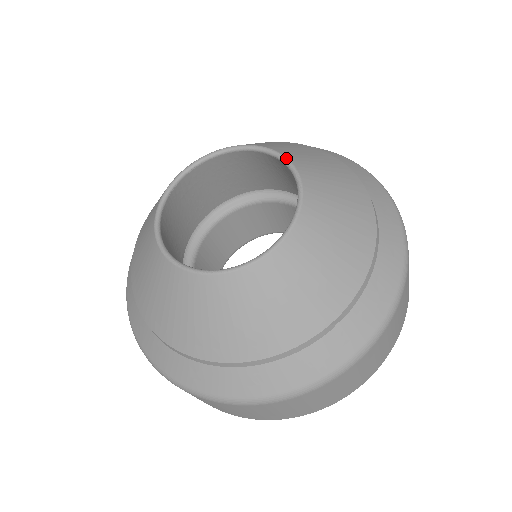
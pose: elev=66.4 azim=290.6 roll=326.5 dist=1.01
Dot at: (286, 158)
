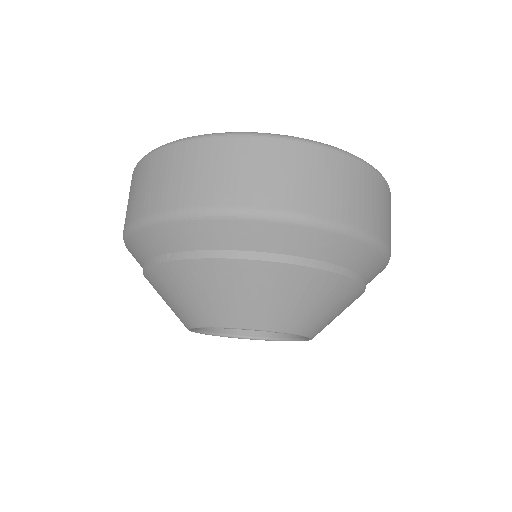
Dot at: occluded
